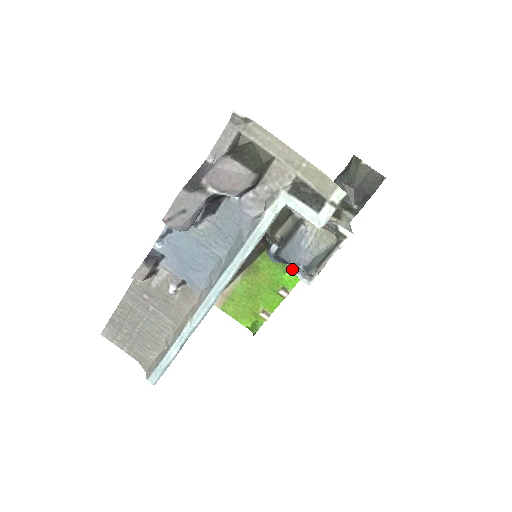
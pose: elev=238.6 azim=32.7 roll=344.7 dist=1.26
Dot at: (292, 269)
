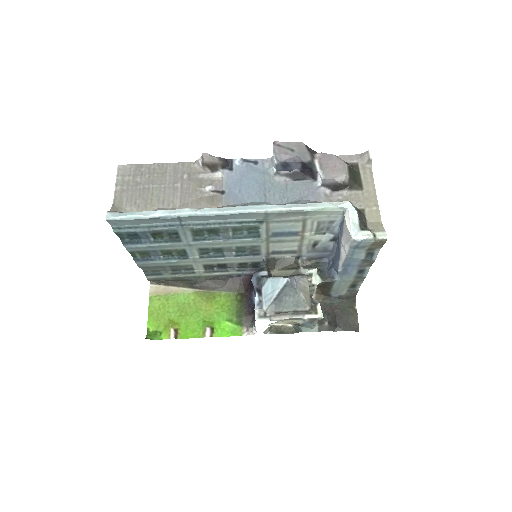
Dot at: (255, 301)
